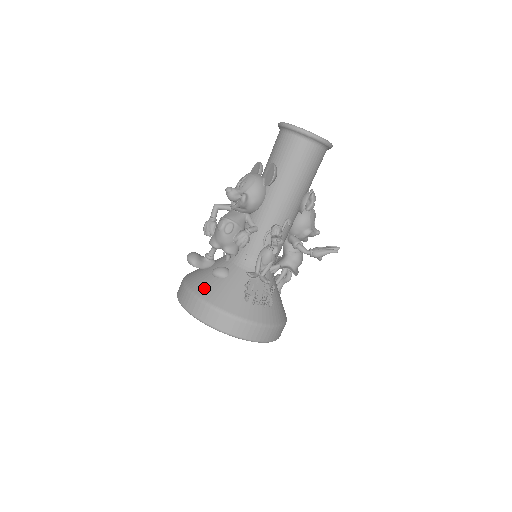
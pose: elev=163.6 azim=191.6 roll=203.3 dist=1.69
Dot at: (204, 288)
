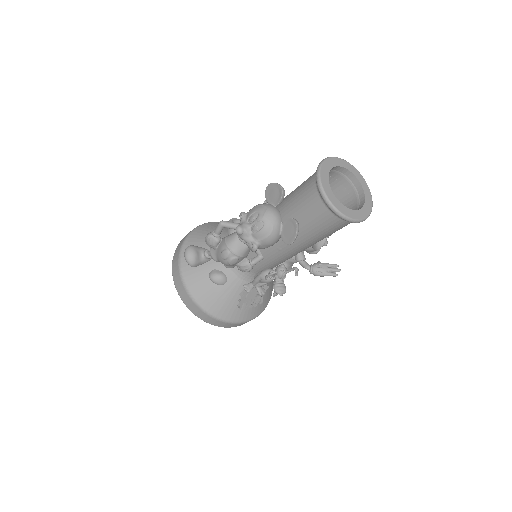
Dot at: (200, 292)
